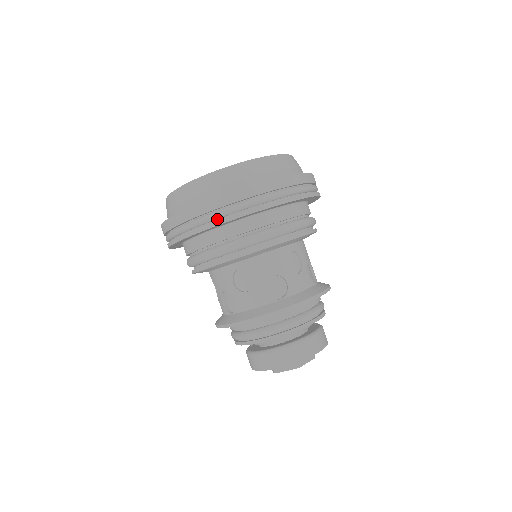
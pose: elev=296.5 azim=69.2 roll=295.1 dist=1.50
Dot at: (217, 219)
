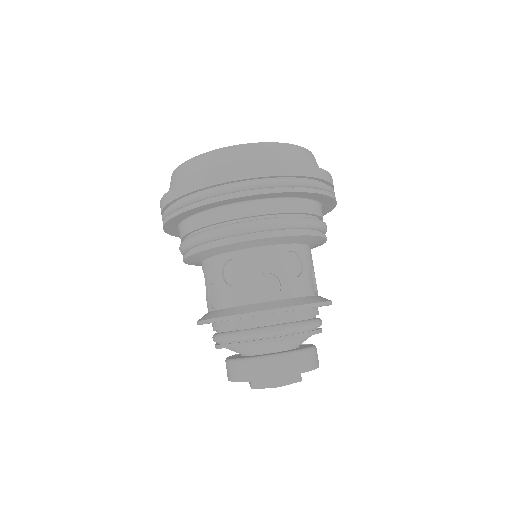
Dot at: (214, 197)
